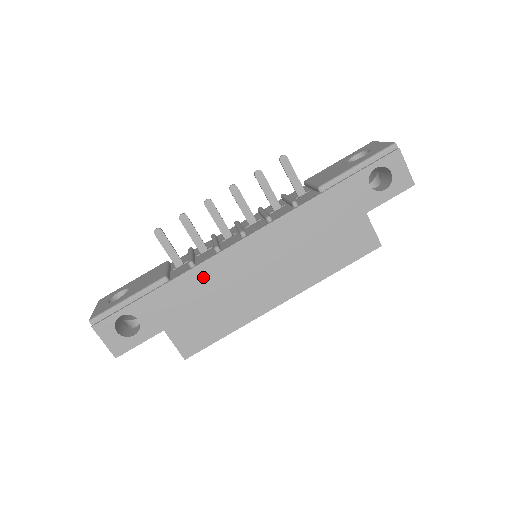
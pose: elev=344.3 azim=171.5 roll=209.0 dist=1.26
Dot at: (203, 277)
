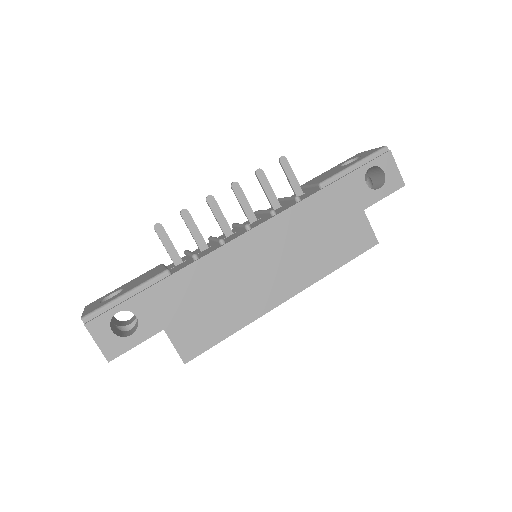
Dot at: (207, 270)
